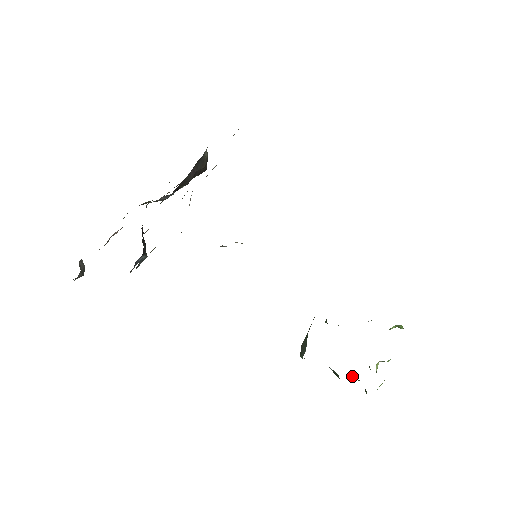
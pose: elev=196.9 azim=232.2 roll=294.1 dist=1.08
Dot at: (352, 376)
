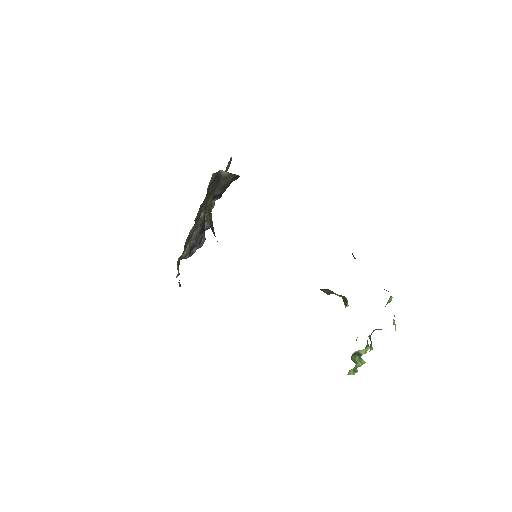
Dot at: occluded
